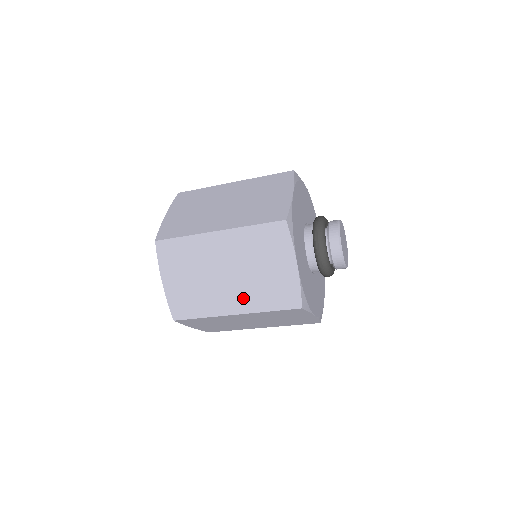
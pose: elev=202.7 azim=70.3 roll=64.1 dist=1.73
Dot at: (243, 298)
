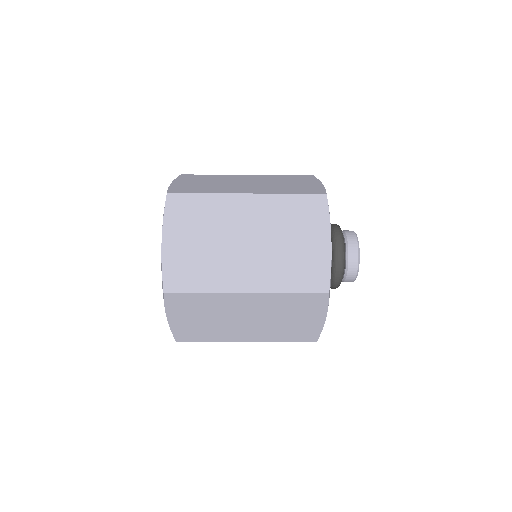
Dot at: (260, 334)
